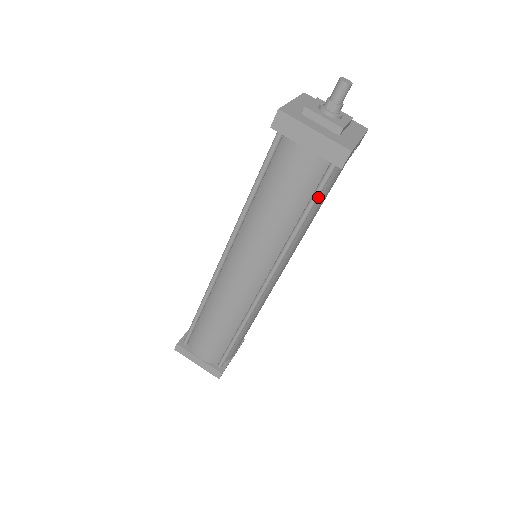
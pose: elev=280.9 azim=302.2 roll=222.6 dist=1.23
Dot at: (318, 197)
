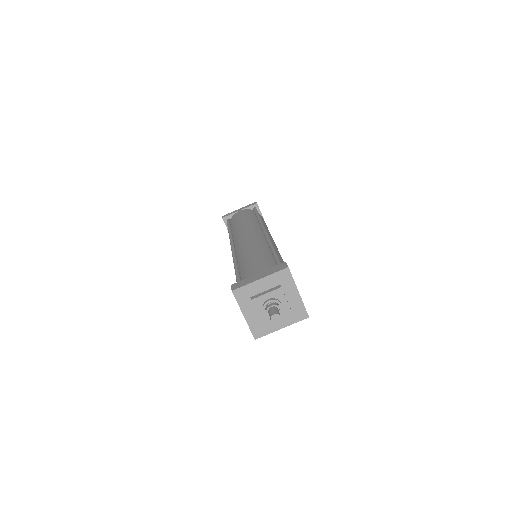
Dot at: occluded
